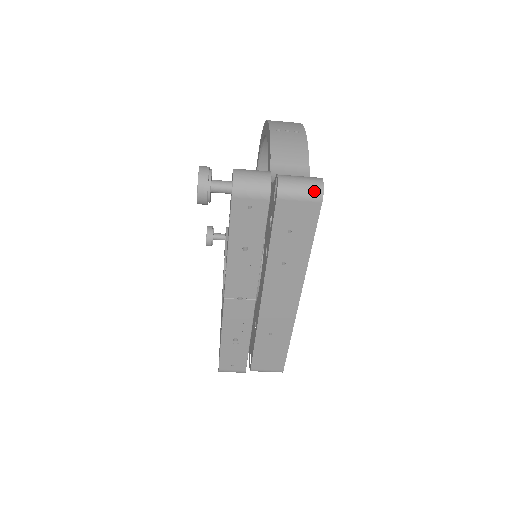
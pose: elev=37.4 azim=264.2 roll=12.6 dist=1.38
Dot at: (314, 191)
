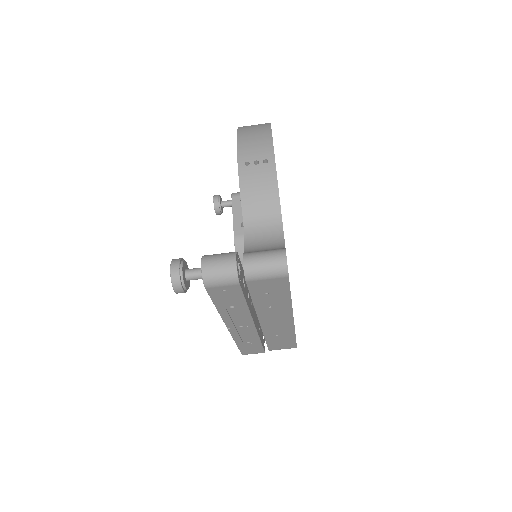
Dot at: (279, 271)
